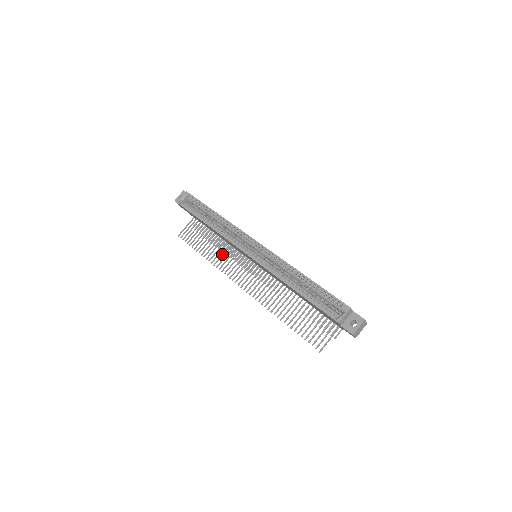
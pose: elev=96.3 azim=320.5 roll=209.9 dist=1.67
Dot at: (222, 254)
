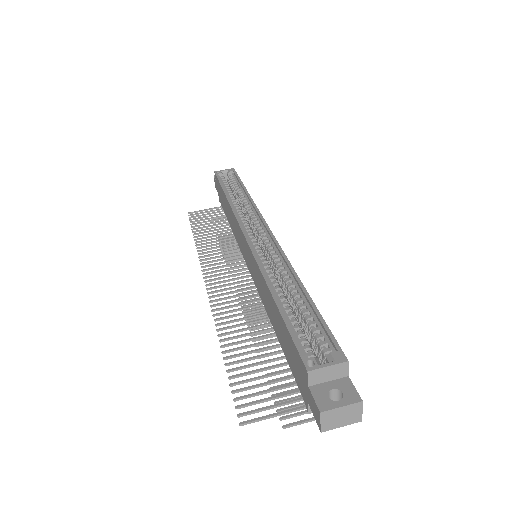
Dot at: (218, 246)
